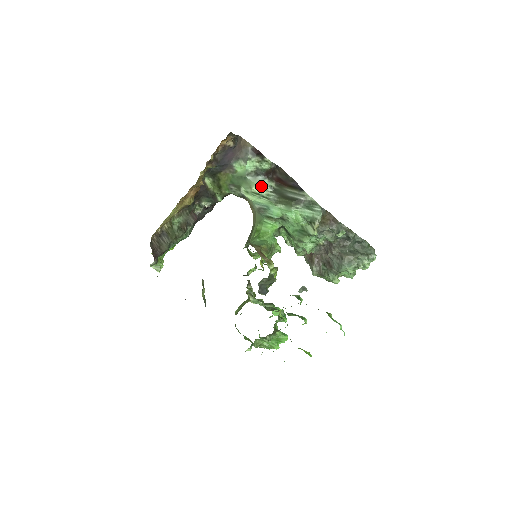
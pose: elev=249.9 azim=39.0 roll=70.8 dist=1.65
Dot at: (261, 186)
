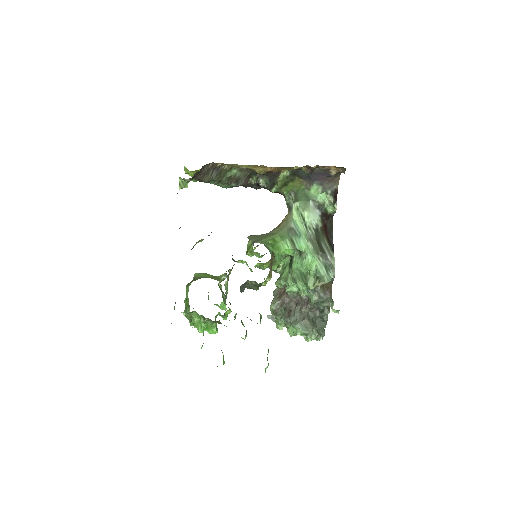
Dot at: (312, 217)
